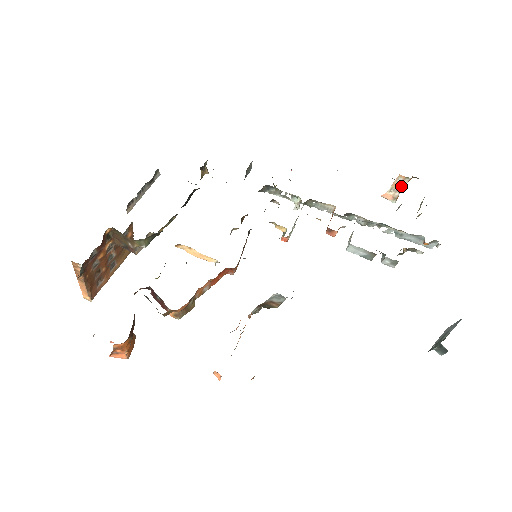
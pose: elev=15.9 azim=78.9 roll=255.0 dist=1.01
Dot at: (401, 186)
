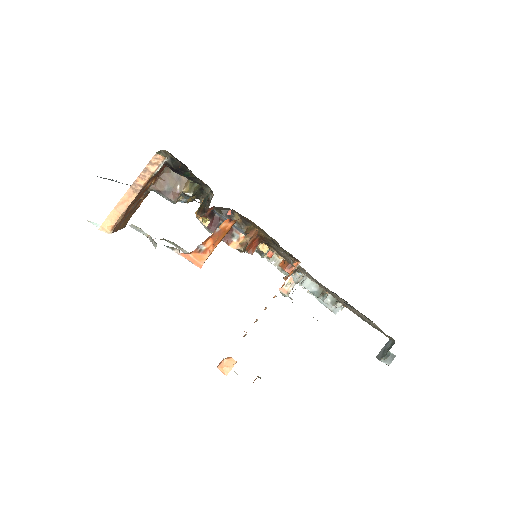
Dot at: occluded
